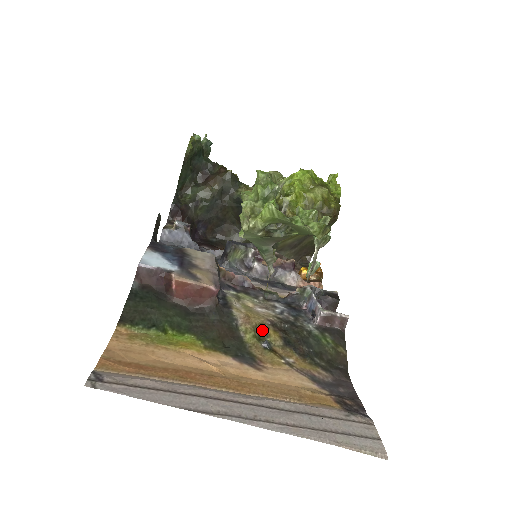
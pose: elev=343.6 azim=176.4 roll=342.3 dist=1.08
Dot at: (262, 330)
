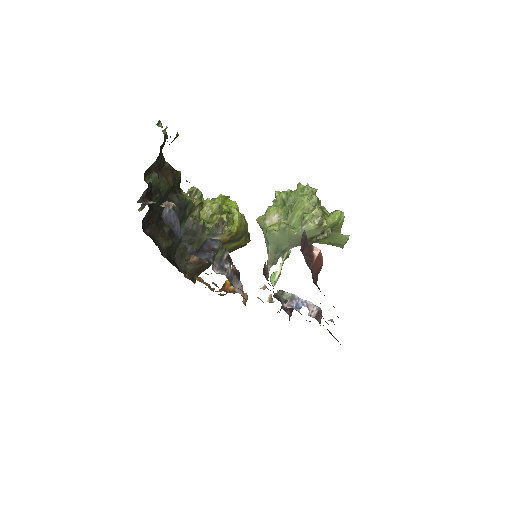
Dot at: occluded
